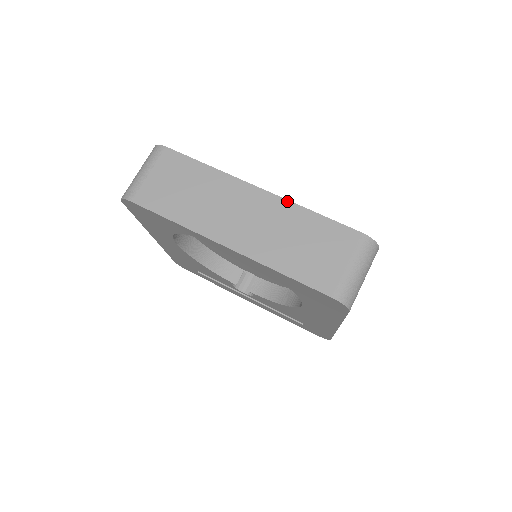
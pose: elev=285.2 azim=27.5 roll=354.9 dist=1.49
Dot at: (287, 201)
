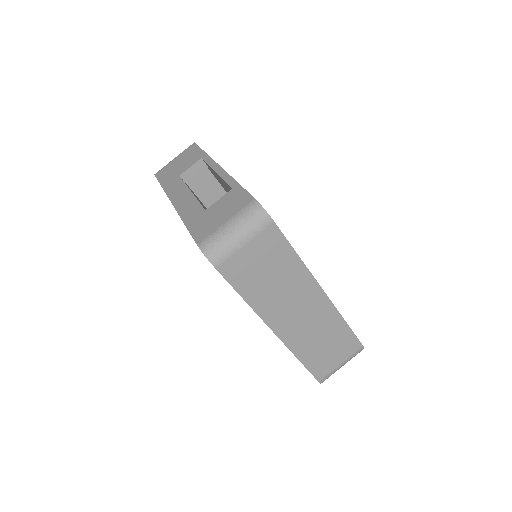
Dot at: (336, 309)
